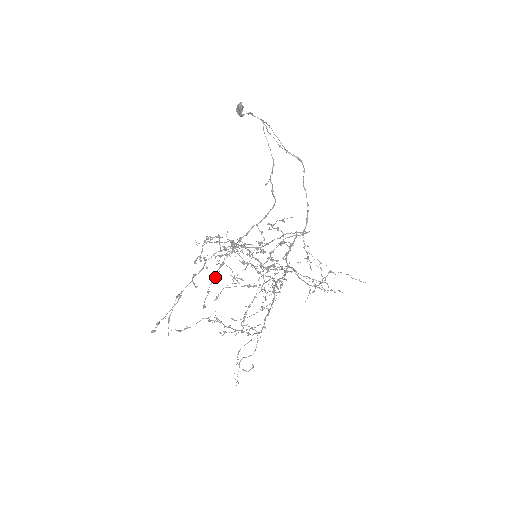
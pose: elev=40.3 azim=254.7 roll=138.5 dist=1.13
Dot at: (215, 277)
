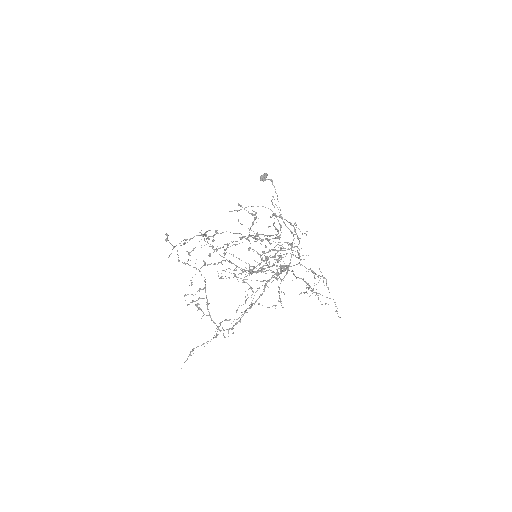
Dot at: occluded
